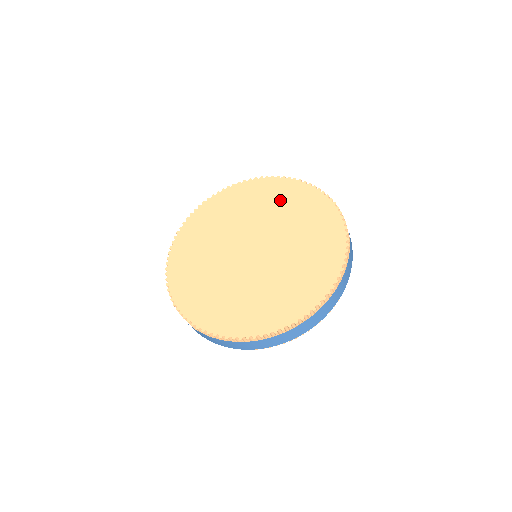
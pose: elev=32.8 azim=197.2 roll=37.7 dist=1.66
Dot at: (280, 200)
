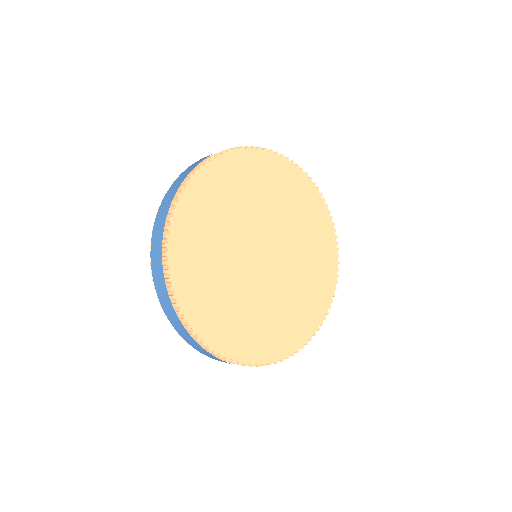
Dot at: (283, 190)
